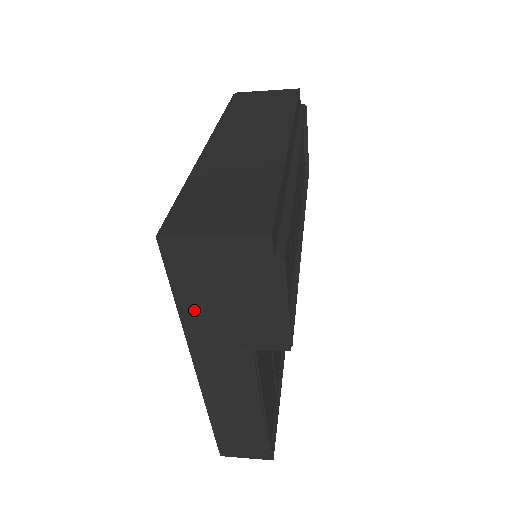
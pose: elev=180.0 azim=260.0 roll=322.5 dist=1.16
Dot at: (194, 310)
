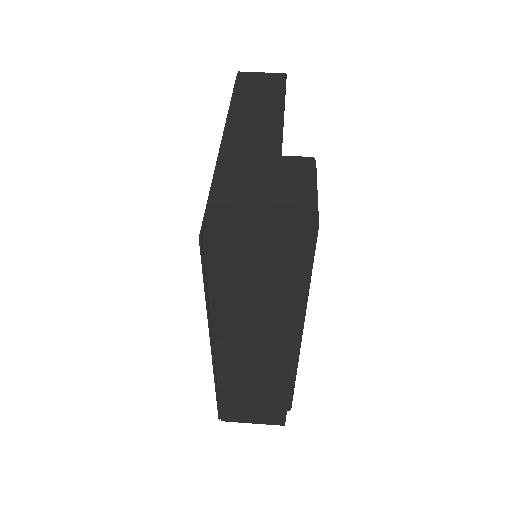
Dot at: occluded
